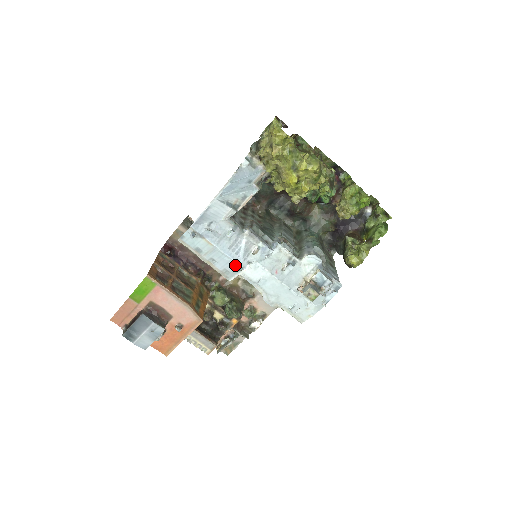
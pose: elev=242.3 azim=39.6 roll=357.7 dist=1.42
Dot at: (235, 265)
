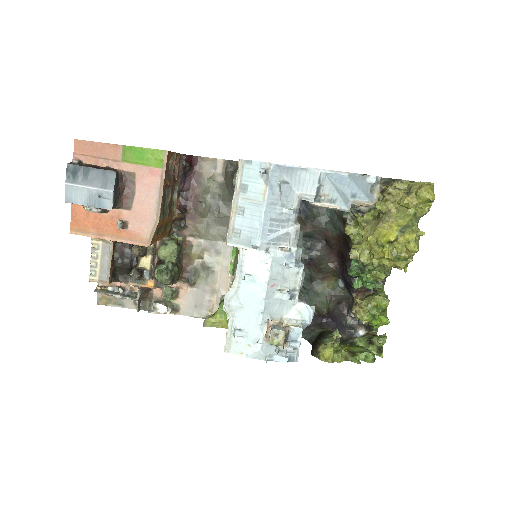
Dot at: (255, 237)
